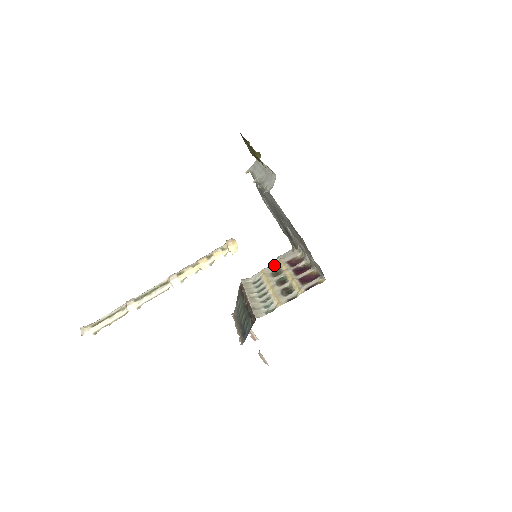
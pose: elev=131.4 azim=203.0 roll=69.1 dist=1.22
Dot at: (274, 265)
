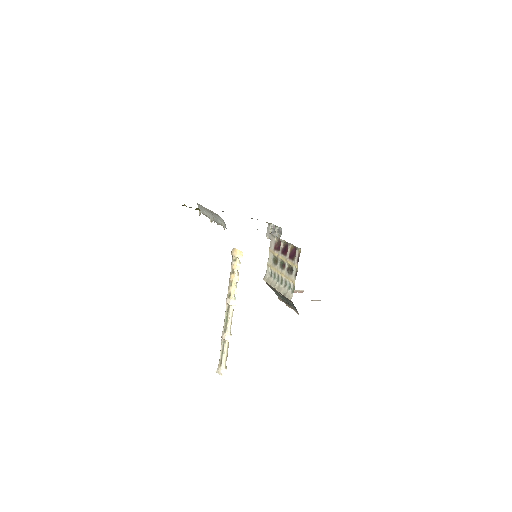
Dot at: (270, 256)
